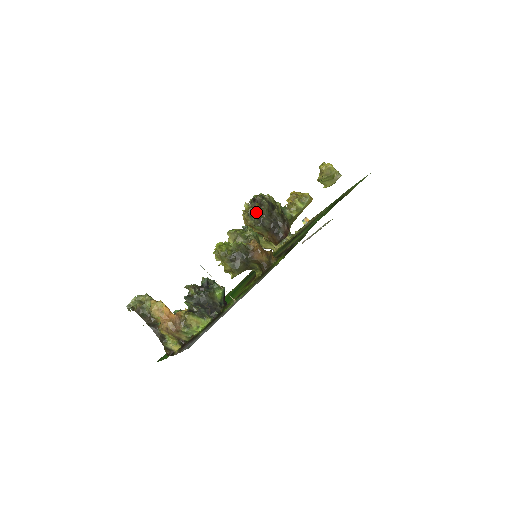
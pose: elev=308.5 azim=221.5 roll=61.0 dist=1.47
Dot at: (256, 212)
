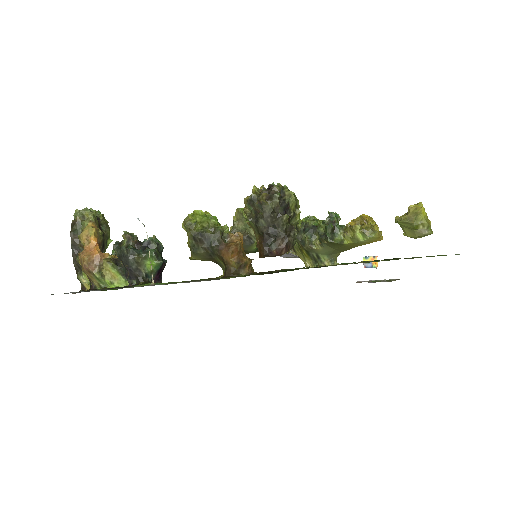
Dot at: (257, 202)
